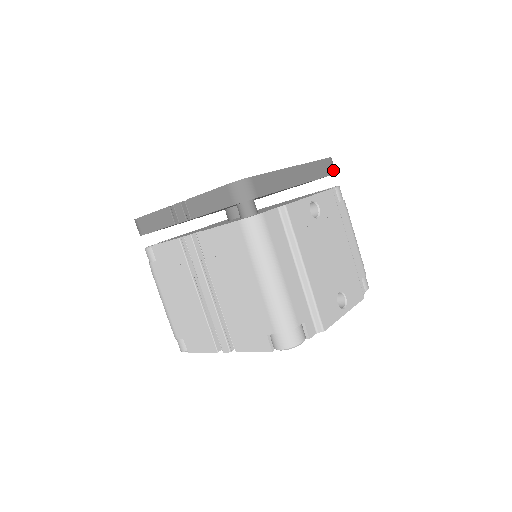
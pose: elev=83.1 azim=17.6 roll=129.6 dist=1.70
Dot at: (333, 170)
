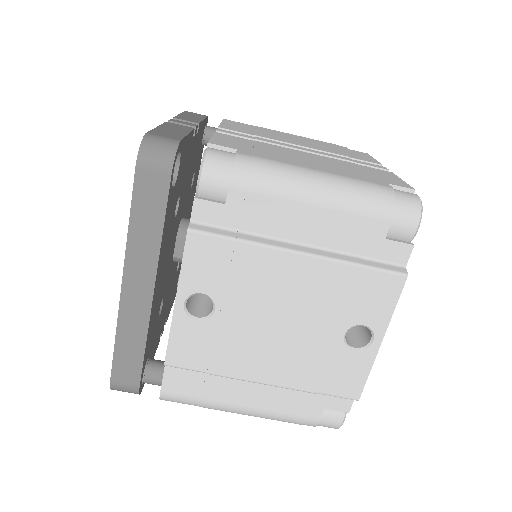
Dot at: (163, 174)
